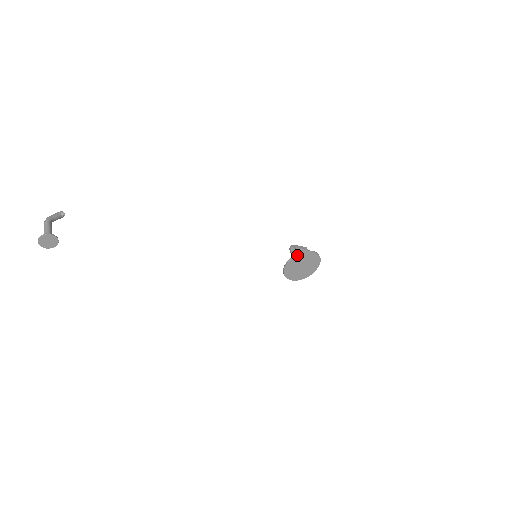
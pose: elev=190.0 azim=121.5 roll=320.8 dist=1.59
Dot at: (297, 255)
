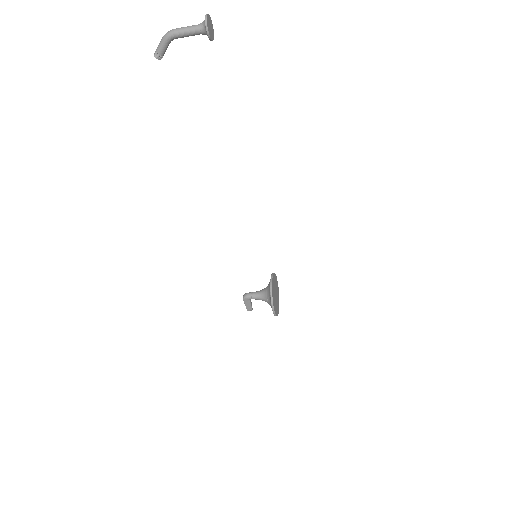
Dot at: (274, 273)
